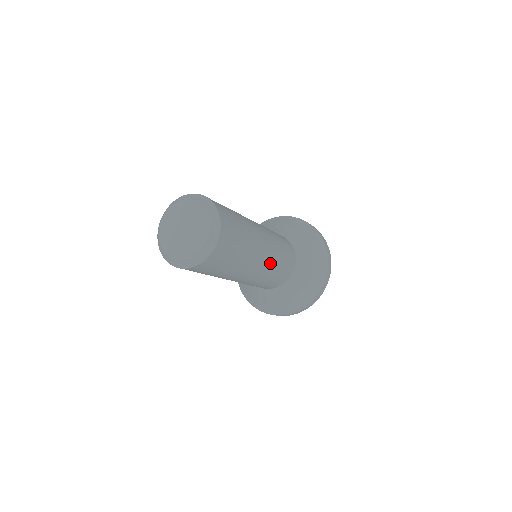
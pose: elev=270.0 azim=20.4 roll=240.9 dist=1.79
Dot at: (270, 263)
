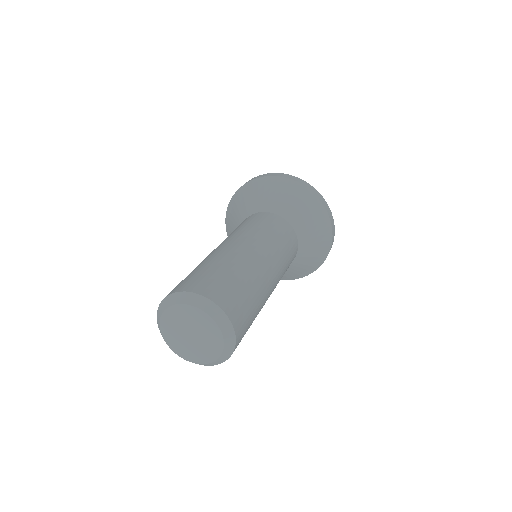
Dot at: occluded
